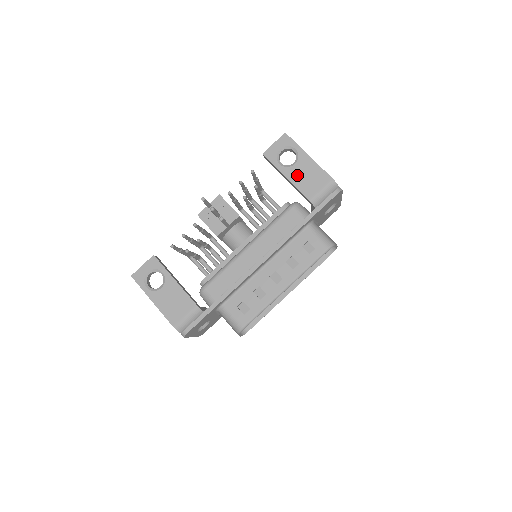
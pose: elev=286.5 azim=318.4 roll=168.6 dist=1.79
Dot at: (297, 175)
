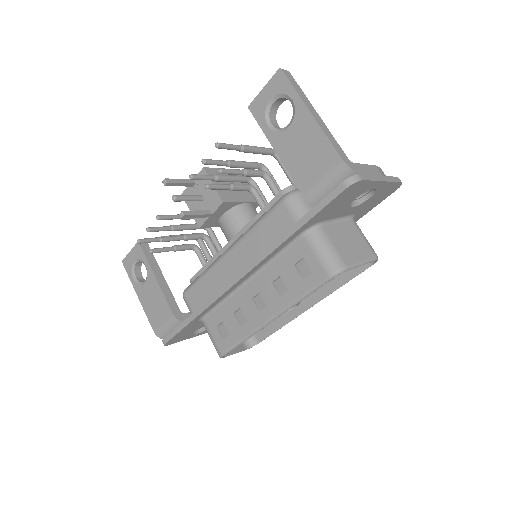
Dot at: (290, 148)
